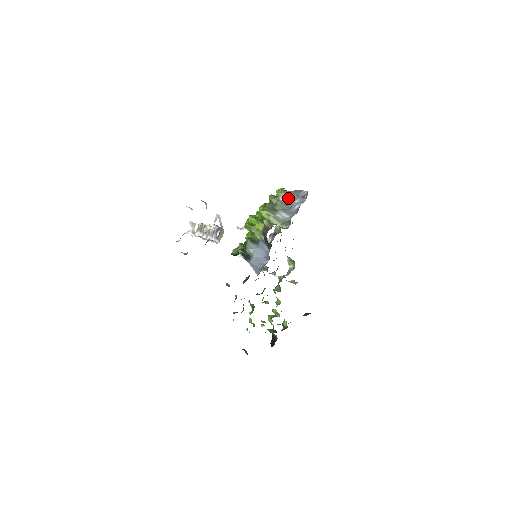
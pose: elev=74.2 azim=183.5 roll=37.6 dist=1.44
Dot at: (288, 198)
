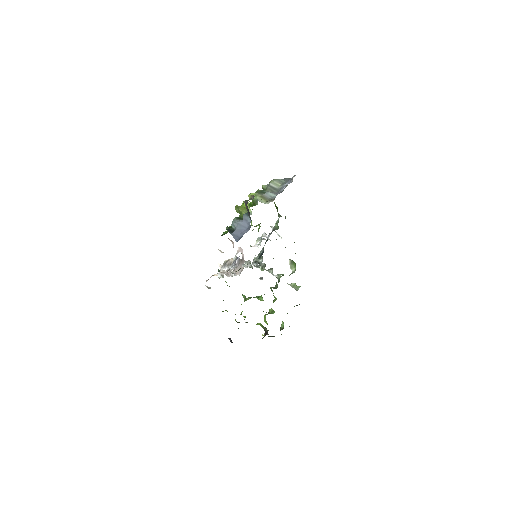
Dot at: (278, 184)
